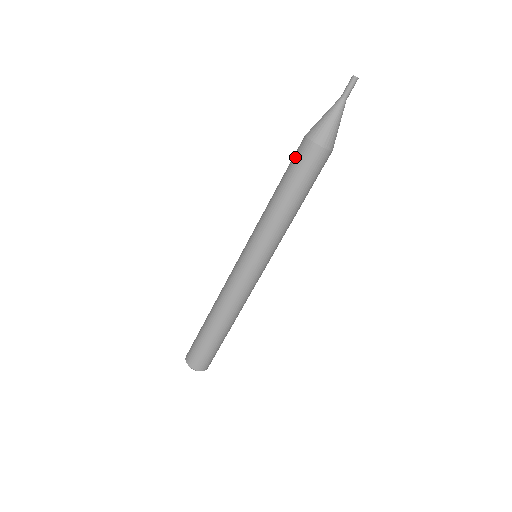
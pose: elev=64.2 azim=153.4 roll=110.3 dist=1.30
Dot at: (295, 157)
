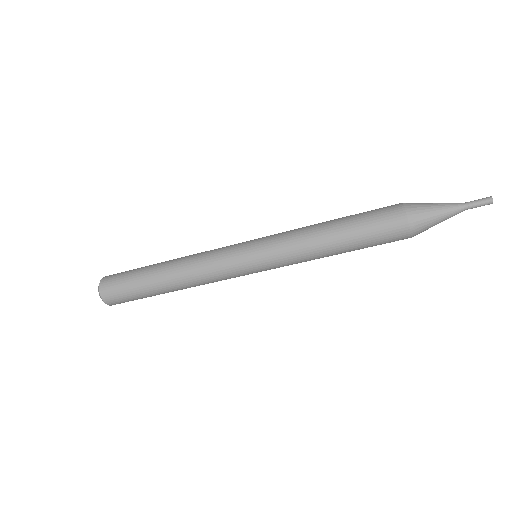
Dot at: (377, 209)
